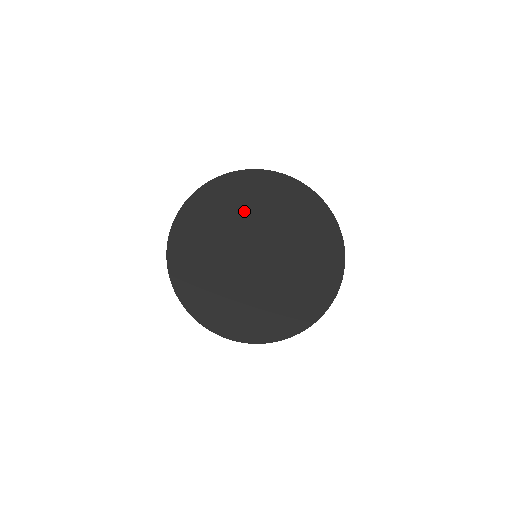
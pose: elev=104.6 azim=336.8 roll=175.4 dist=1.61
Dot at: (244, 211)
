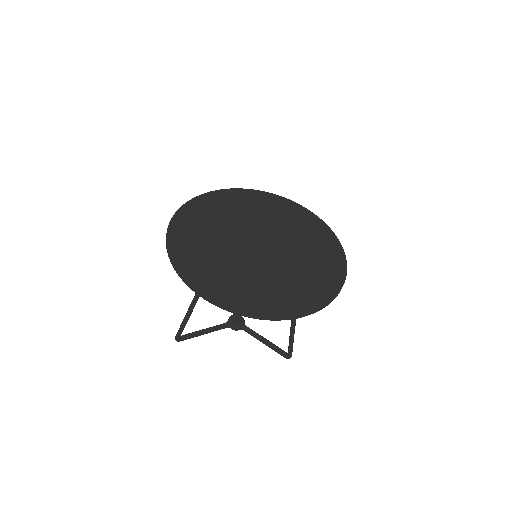
Dot at: (253, 215)
